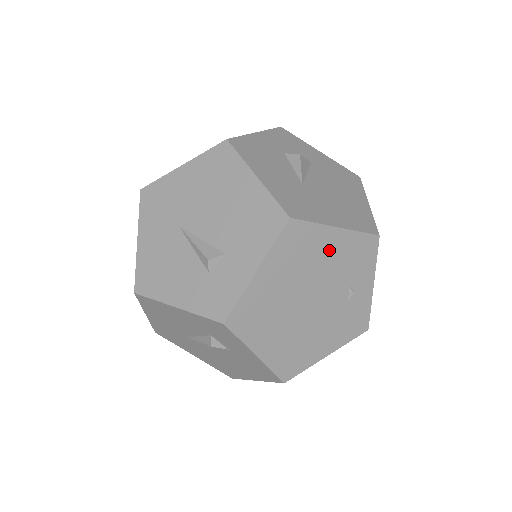
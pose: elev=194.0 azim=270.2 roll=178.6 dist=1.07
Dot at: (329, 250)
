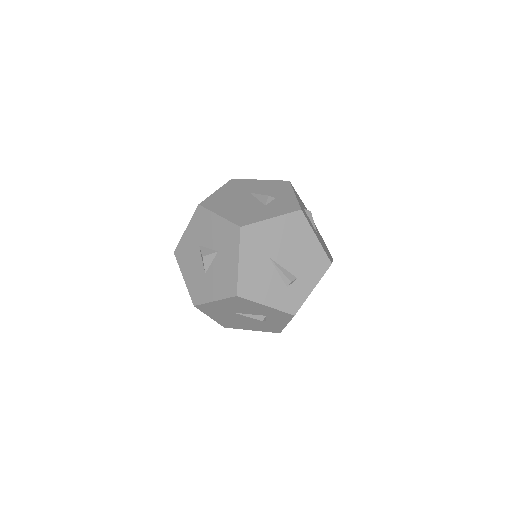
Dot at: occluded
